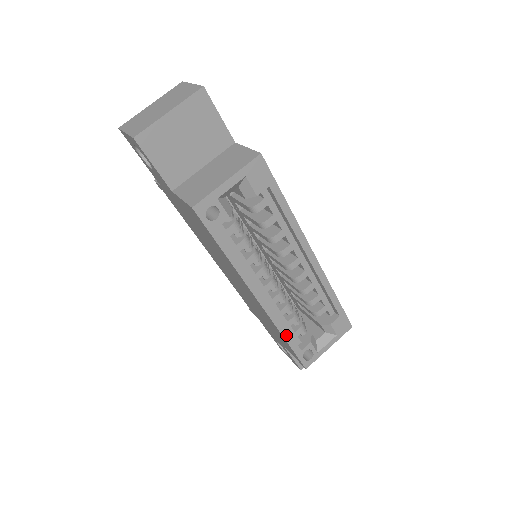
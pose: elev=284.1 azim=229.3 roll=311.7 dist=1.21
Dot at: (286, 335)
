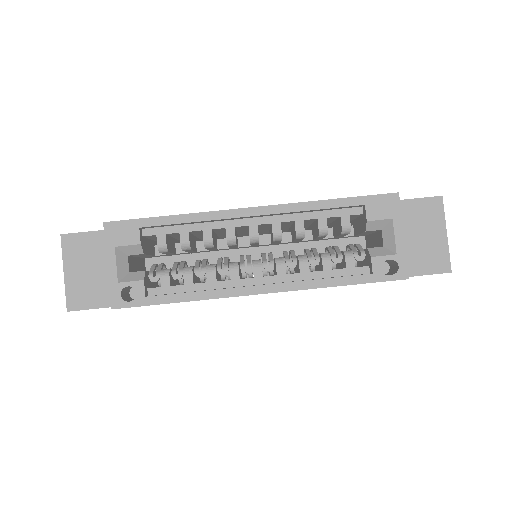
Dot at: (332, 283)
